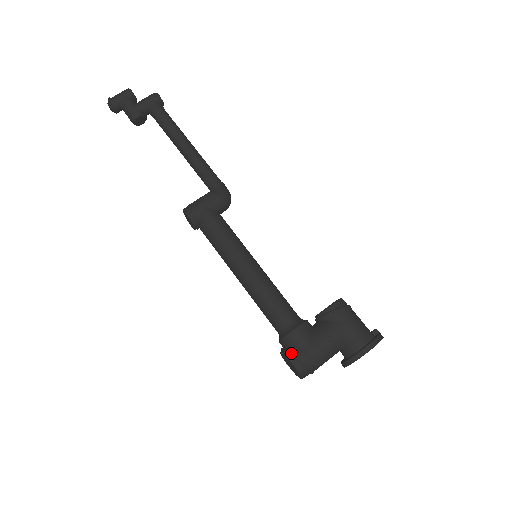
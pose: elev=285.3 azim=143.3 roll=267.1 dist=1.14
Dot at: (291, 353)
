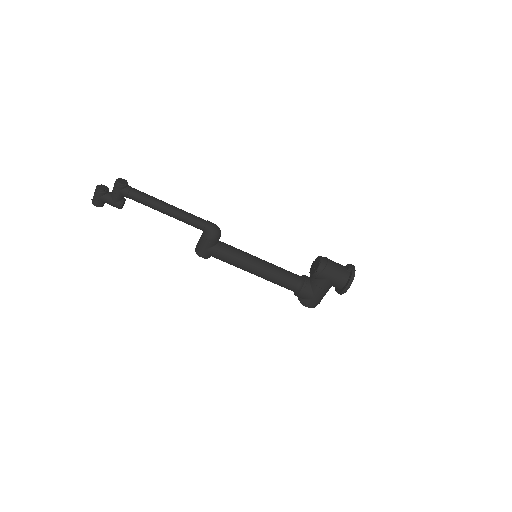
Dot at: (303, 303)
